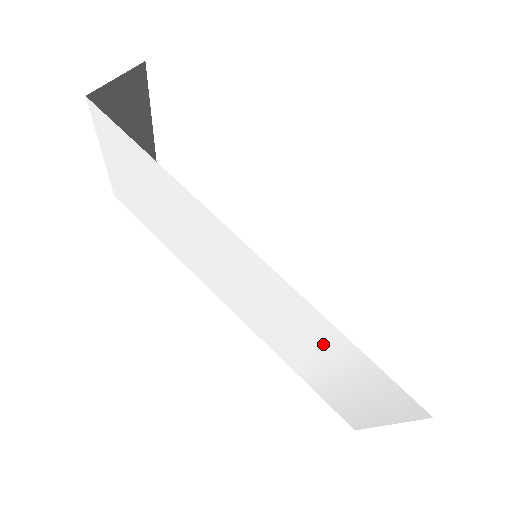
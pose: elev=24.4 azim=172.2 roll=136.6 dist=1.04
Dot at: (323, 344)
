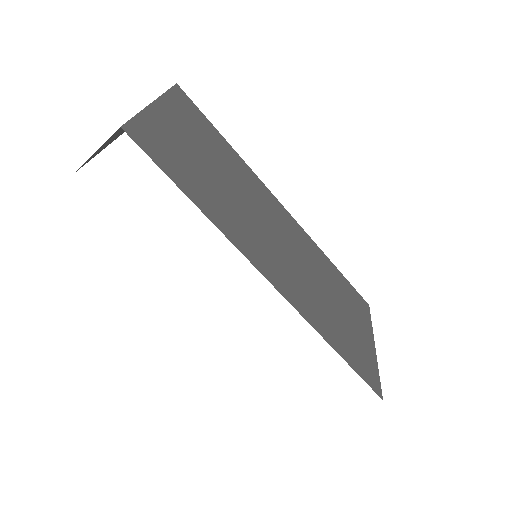
Dot at: occluded
